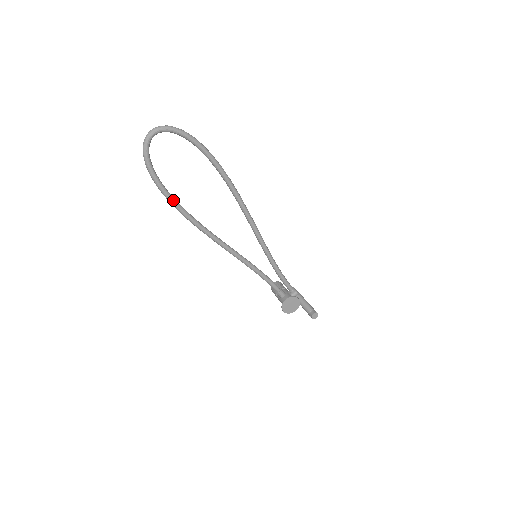
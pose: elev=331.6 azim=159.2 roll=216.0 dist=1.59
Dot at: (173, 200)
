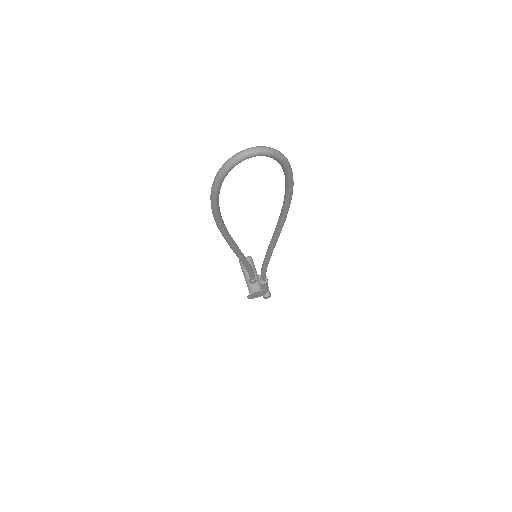
Dot at: (219, 214)
